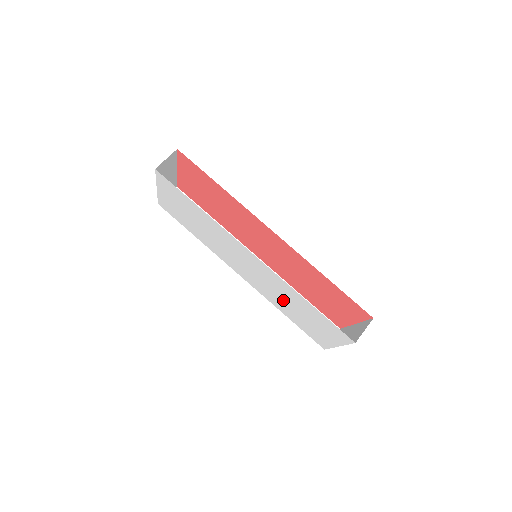
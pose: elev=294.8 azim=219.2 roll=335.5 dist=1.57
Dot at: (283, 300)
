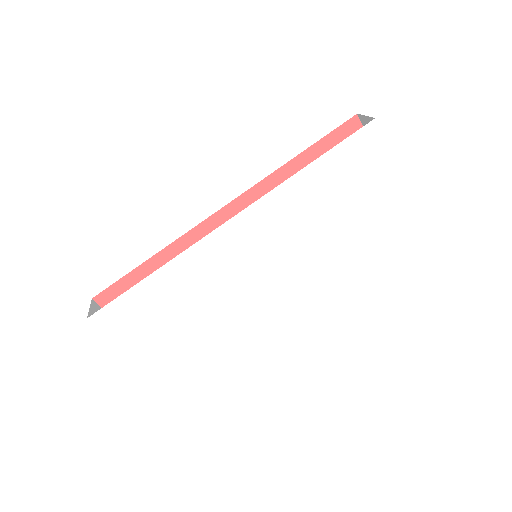
Dot at: (320, 230)
